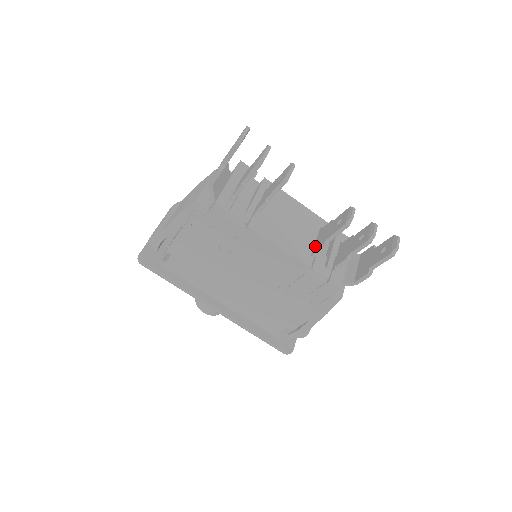
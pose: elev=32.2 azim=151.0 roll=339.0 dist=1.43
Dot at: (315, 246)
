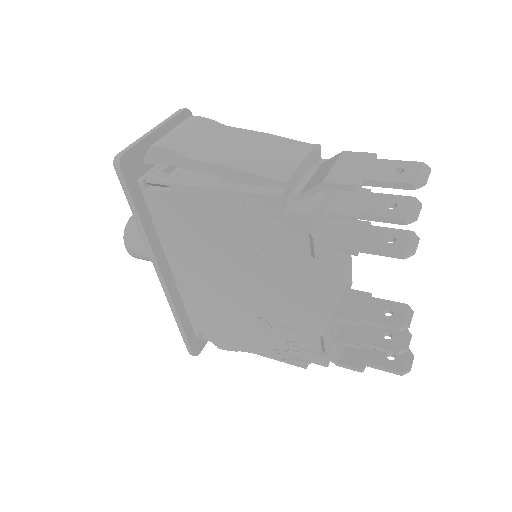
Dot at: (339, 310)
